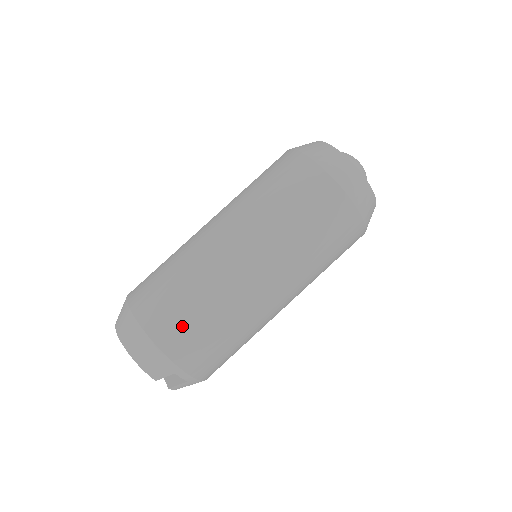
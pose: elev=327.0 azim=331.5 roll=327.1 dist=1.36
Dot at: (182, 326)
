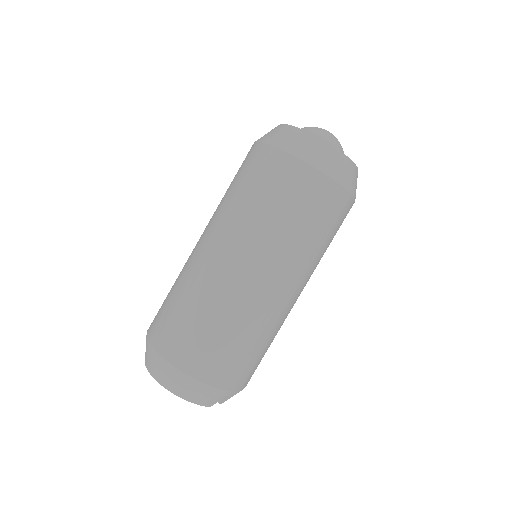
Dot at: (224, 359)
